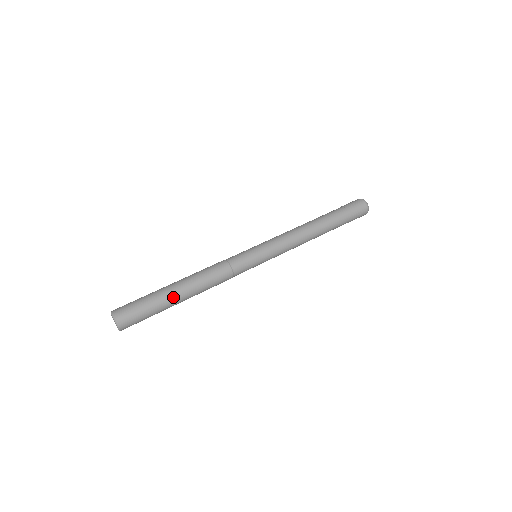
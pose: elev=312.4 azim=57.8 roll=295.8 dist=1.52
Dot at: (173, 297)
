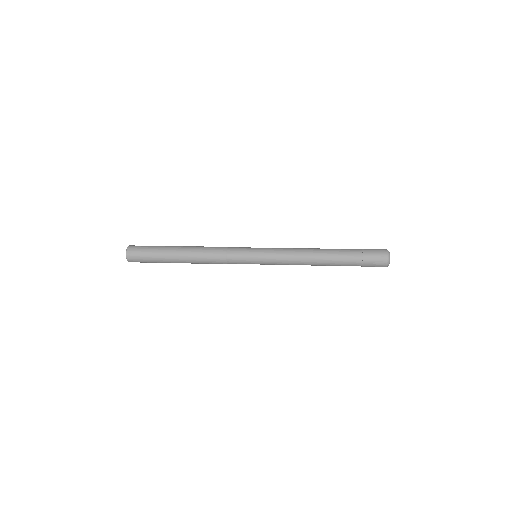
Dot at: (172, 251)
